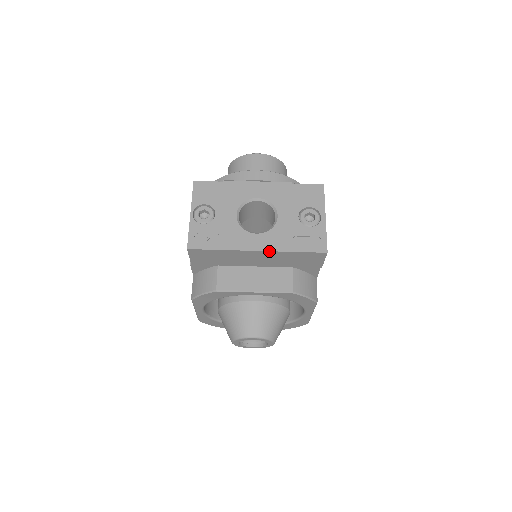
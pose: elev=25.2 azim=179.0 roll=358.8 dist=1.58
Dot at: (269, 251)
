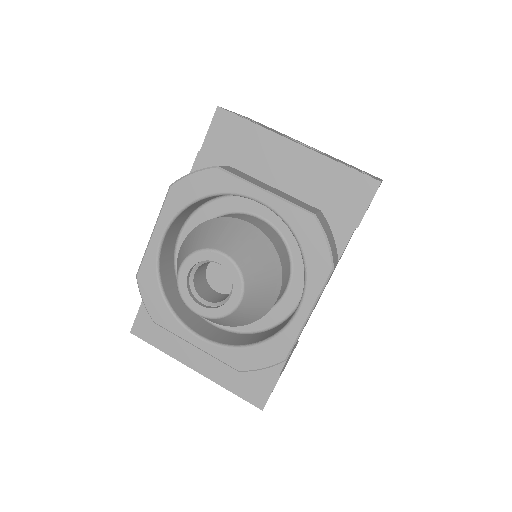
Dot at: (310, 149)
